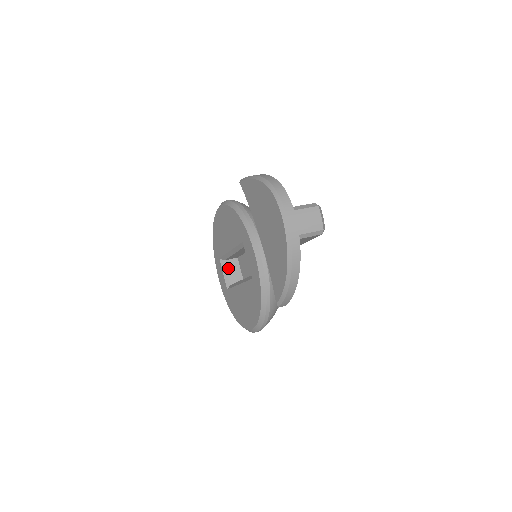
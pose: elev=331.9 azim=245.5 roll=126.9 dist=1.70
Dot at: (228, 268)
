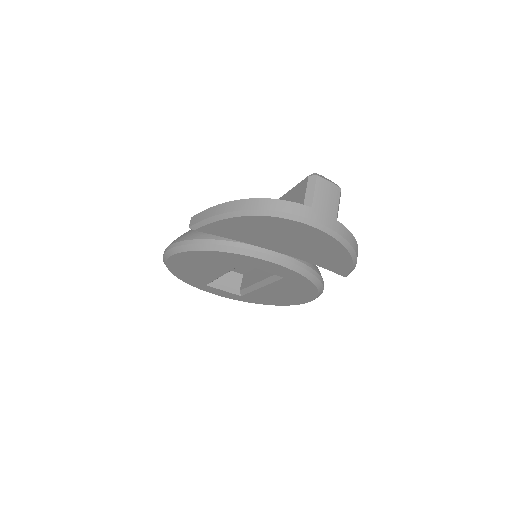
Dot at: (222, 283)
